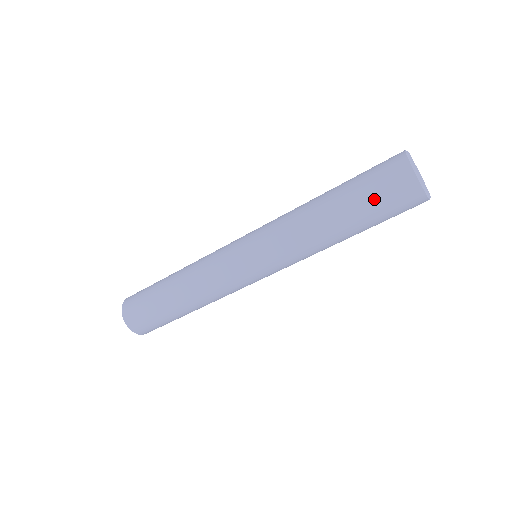
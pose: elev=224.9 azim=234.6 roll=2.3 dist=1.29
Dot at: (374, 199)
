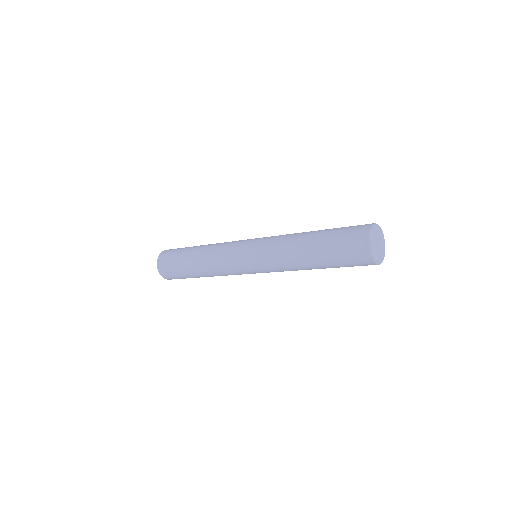
Dot at: (338, 246)
